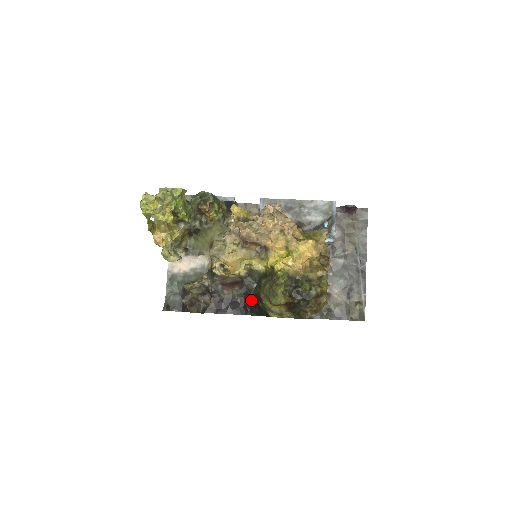
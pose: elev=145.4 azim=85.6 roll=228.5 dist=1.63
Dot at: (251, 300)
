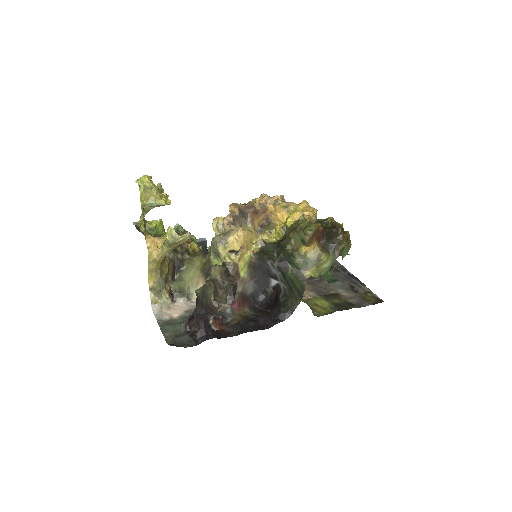
Dot at: (269, 311)
